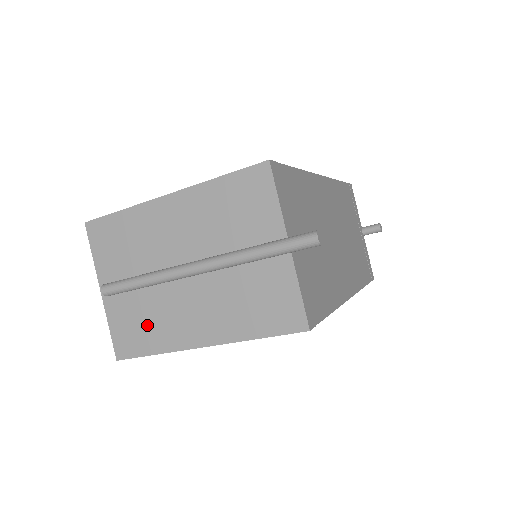
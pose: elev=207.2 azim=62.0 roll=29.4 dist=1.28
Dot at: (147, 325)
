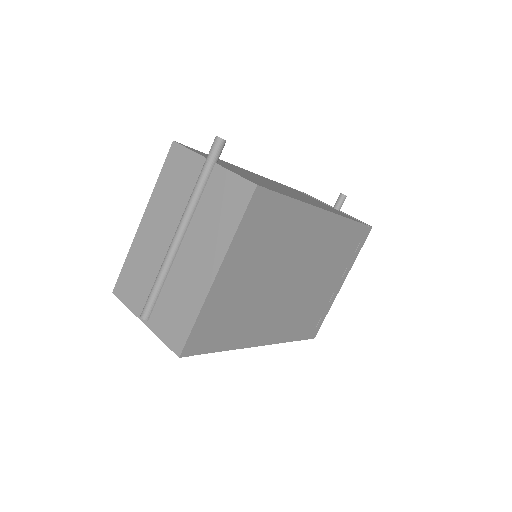
Dot at: (179, 307)
